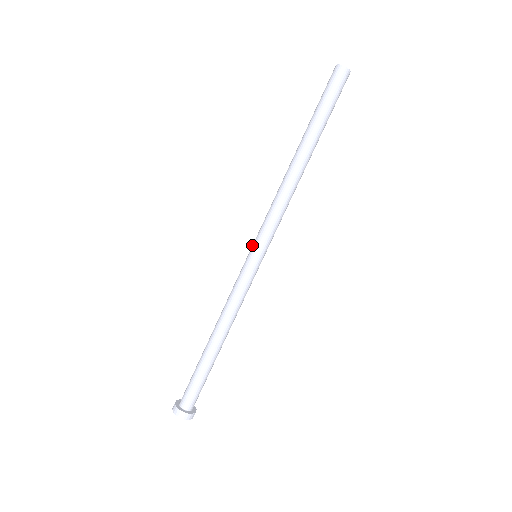
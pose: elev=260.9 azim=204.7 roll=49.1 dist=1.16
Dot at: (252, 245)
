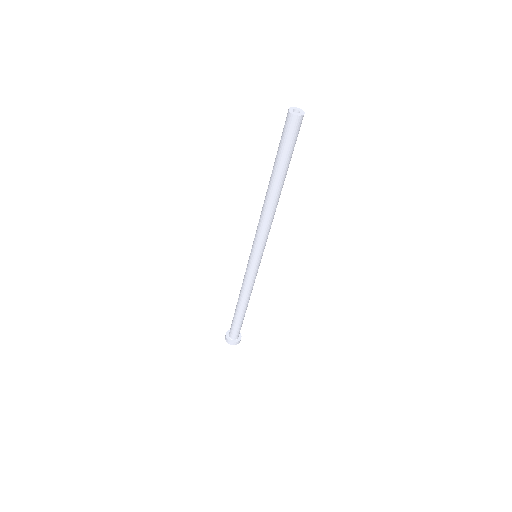
Dot at: (251, 250)
